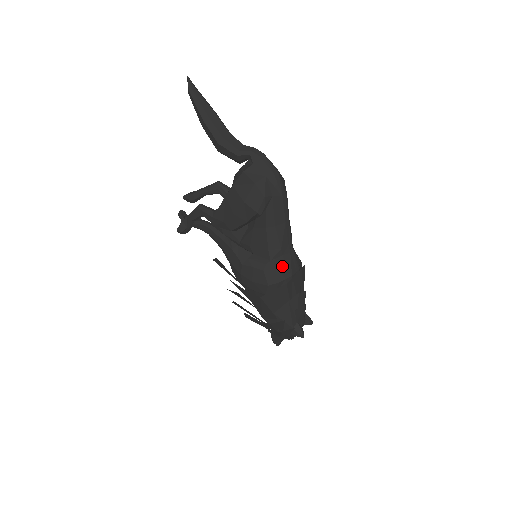
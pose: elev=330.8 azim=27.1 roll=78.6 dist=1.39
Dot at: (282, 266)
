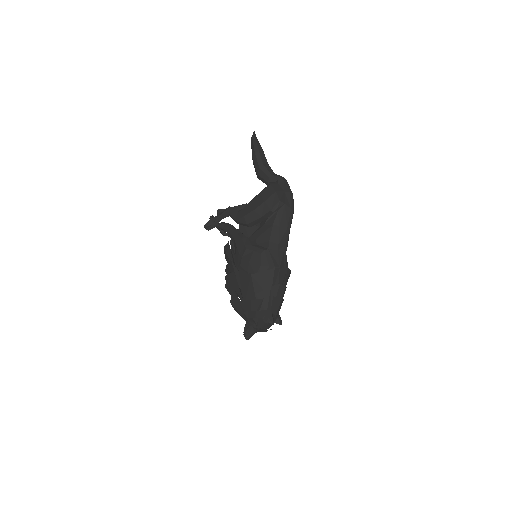
Dot at: (275, 257)
